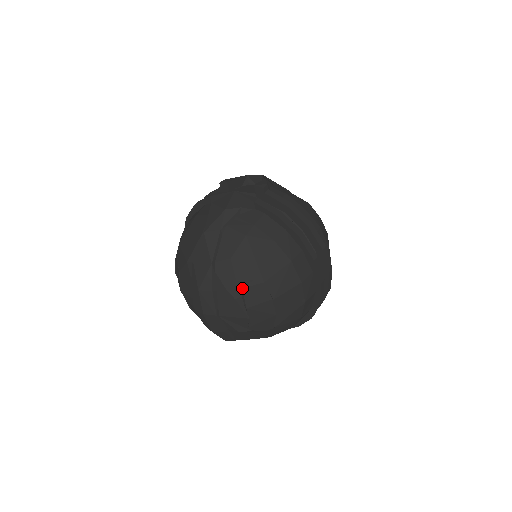
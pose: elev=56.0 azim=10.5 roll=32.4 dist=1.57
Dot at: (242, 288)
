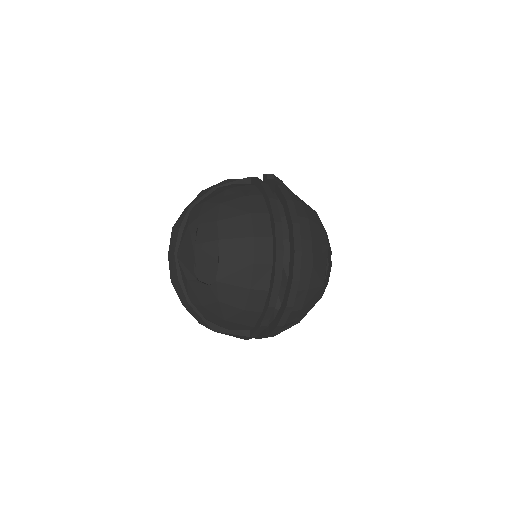
Dot at: (199, 224)
